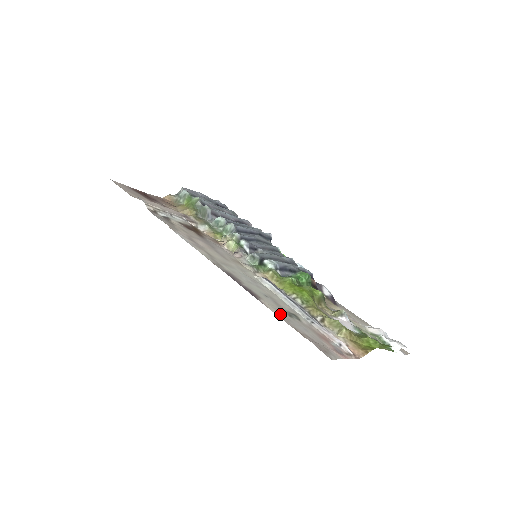
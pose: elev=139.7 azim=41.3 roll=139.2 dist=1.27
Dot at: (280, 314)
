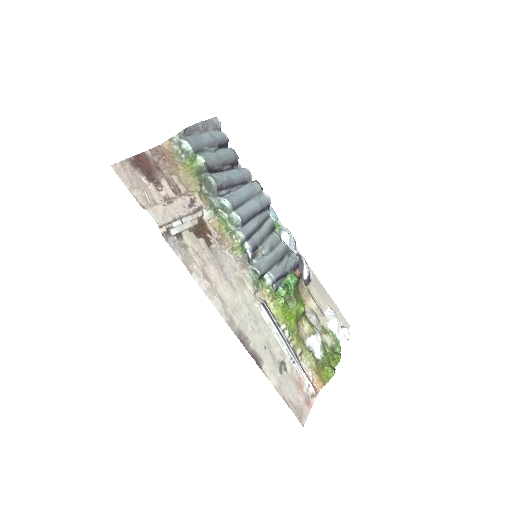
Dot at: (275, 381)
